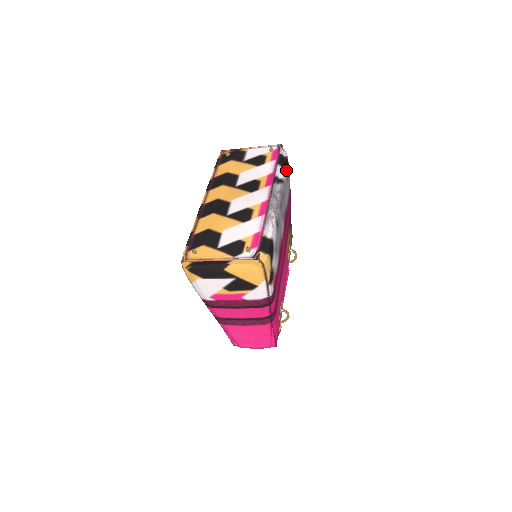
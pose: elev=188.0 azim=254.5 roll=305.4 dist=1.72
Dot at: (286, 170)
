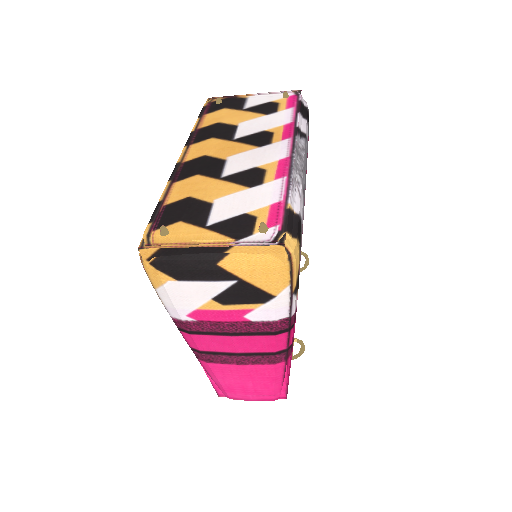
Dot at: (308, 126)
